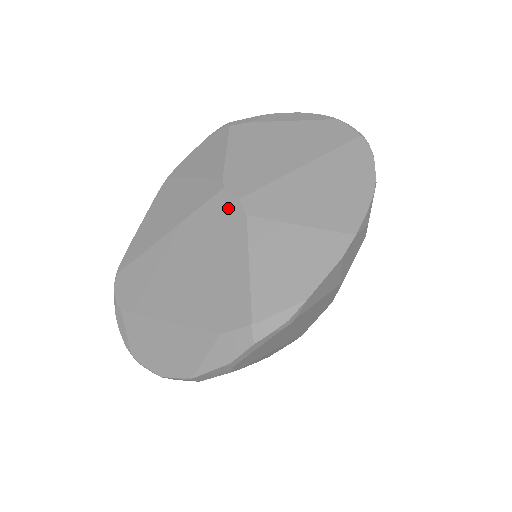
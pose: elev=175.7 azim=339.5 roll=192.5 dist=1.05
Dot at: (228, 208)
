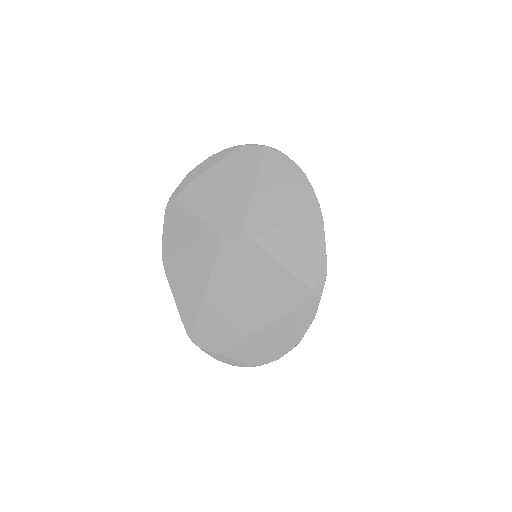
Dot at: (237, 246)
